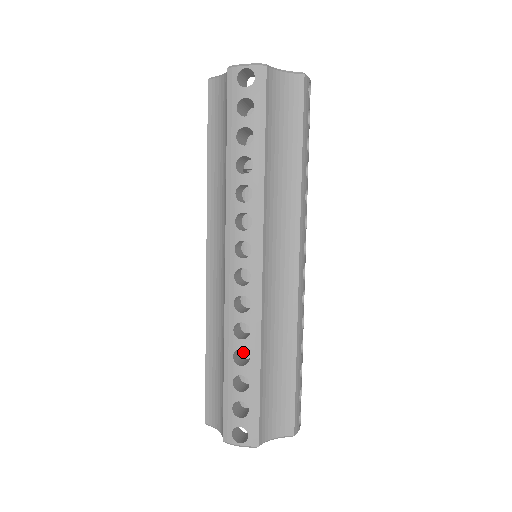
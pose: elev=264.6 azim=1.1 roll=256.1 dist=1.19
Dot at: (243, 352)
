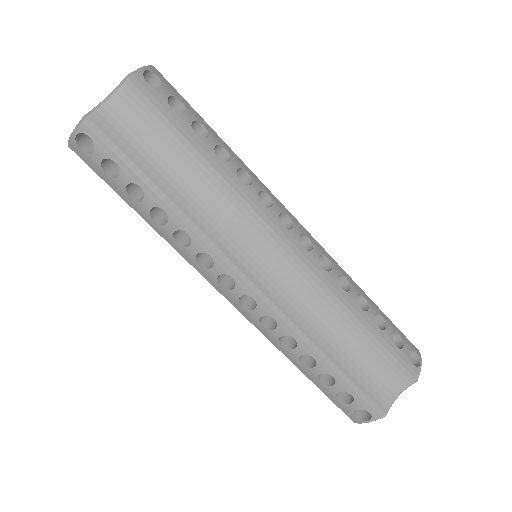
Dot at: occluded
